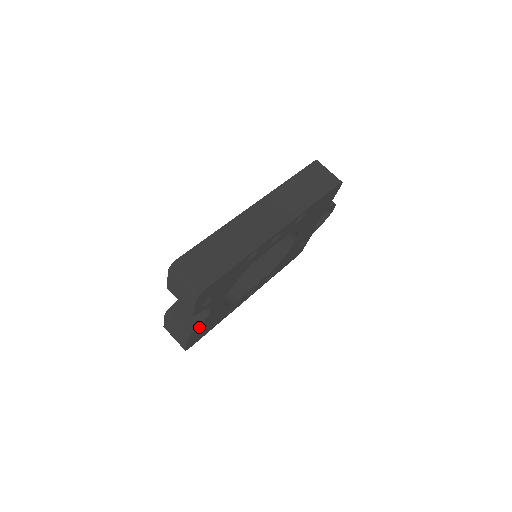
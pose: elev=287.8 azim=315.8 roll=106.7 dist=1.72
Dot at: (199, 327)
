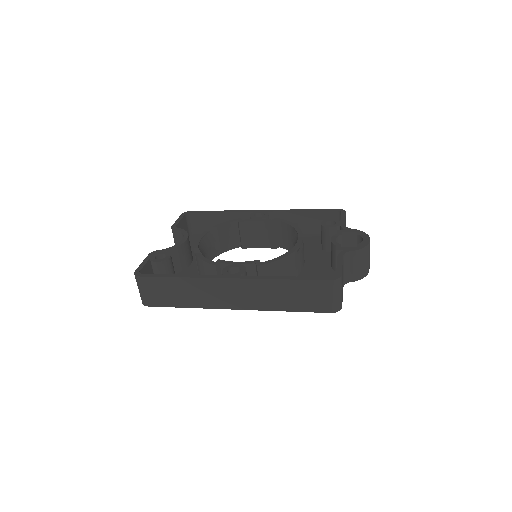
Dot at: occluded
